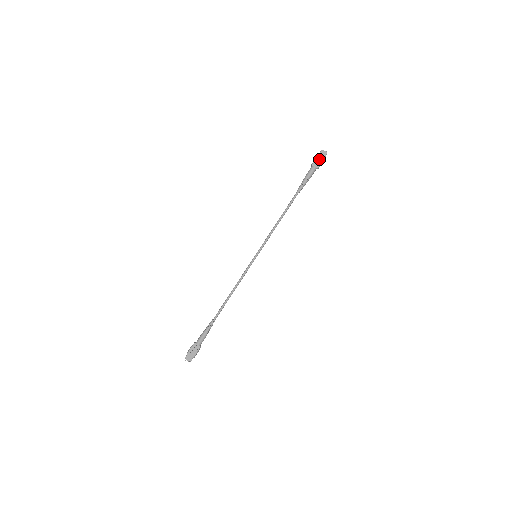
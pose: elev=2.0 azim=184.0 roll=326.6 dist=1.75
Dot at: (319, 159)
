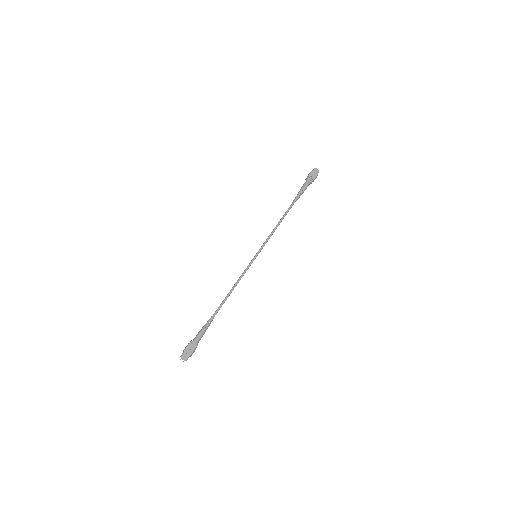
Dot at: (313, 175)
